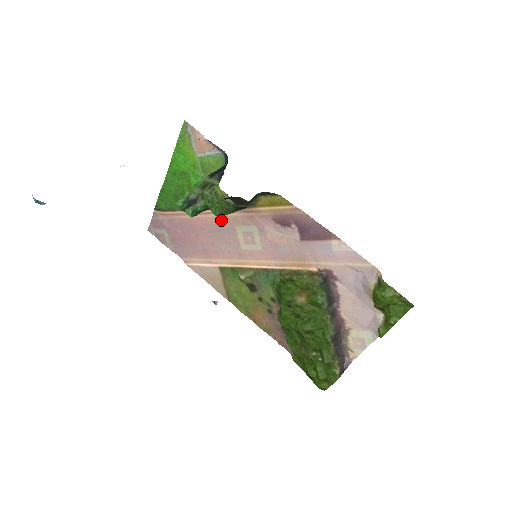
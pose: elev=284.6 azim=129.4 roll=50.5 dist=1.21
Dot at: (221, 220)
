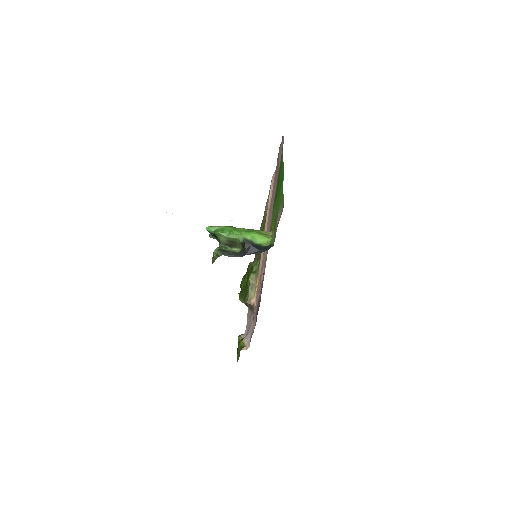
Dot at: occluded
